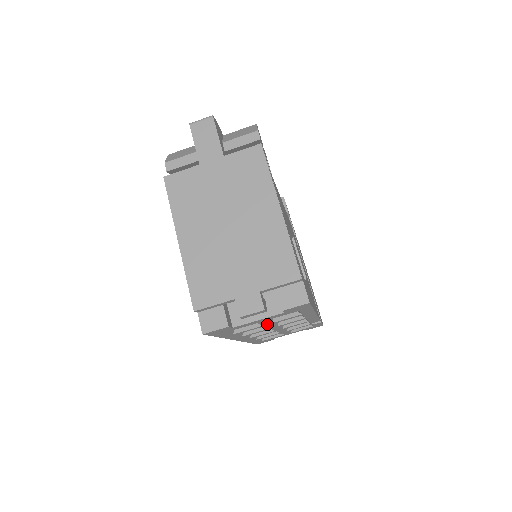
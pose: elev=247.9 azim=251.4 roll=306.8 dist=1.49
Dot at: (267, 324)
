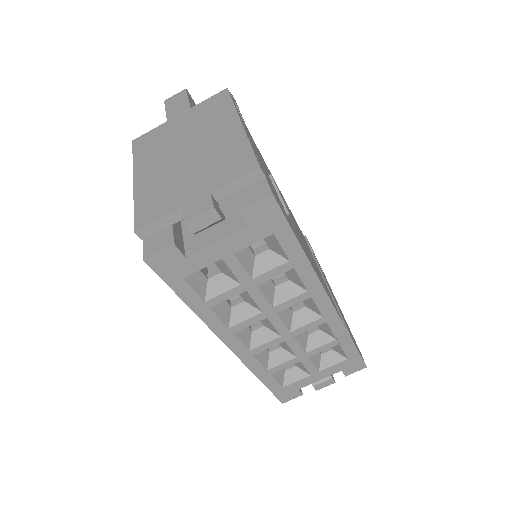
Dot at: (246, 282)
